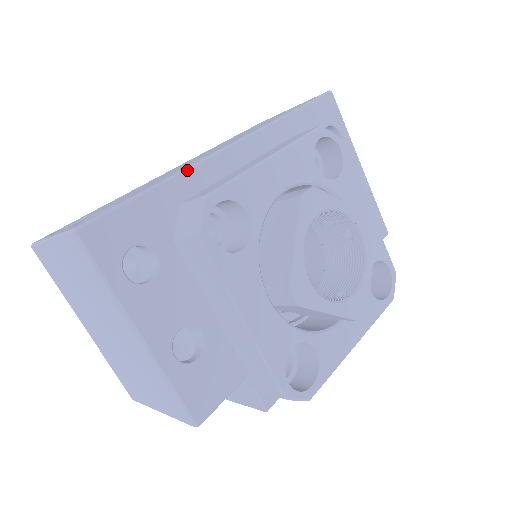
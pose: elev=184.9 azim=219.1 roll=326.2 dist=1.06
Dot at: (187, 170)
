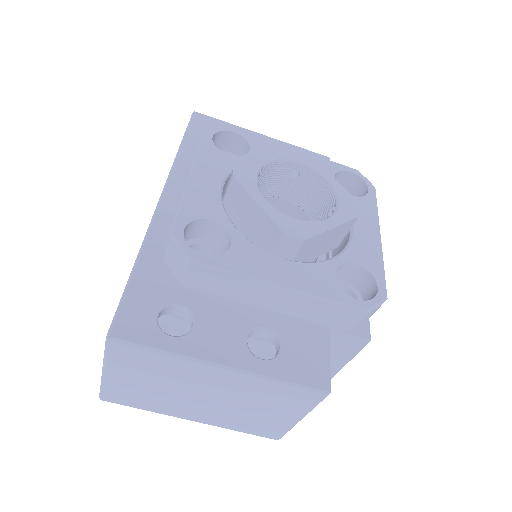
Dot at: (146, 237)
